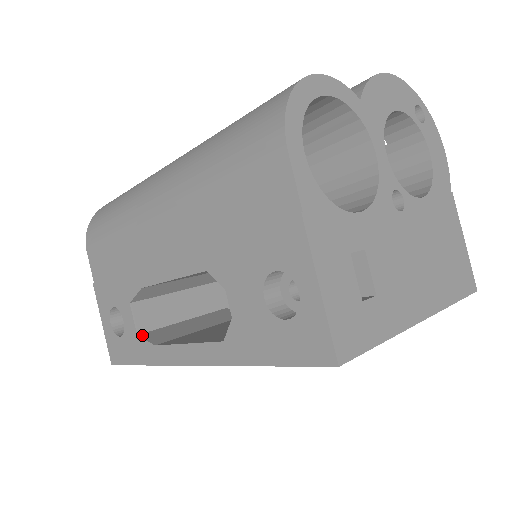
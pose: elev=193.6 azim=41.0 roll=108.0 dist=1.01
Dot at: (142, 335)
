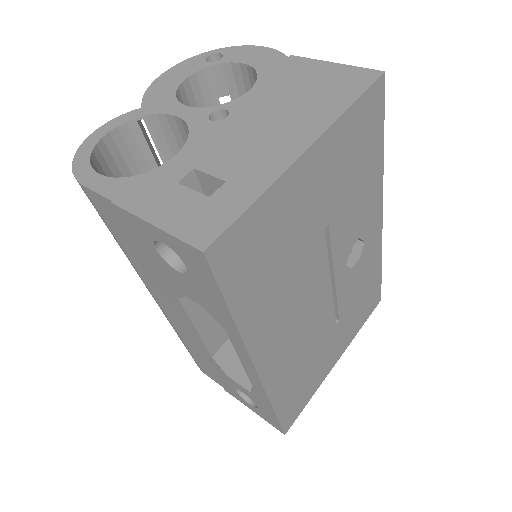
Dot at: occluded
